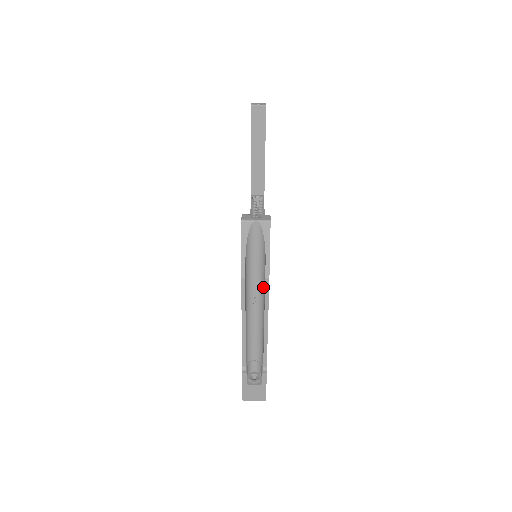
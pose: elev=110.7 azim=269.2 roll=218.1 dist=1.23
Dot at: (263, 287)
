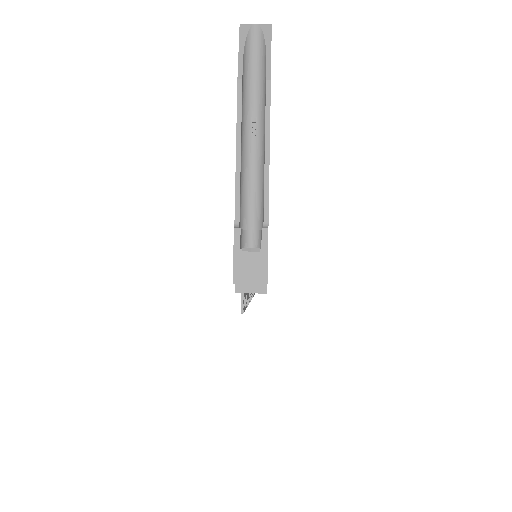
Dot at: (263, 104)
